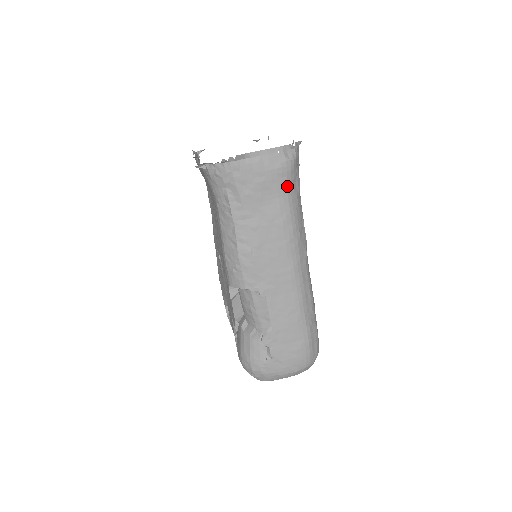
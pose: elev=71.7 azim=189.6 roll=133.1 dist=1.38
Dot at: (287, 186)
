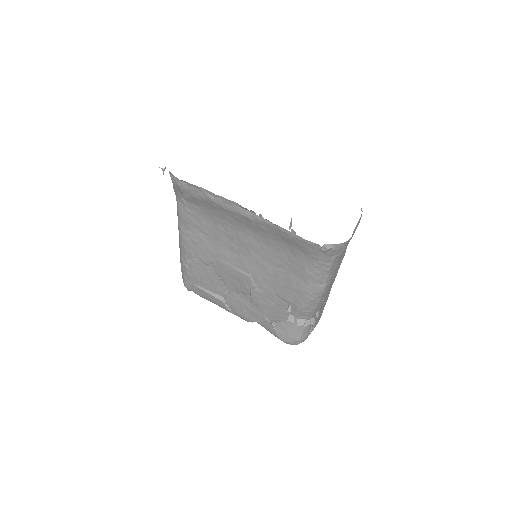
Dot at: occluded
